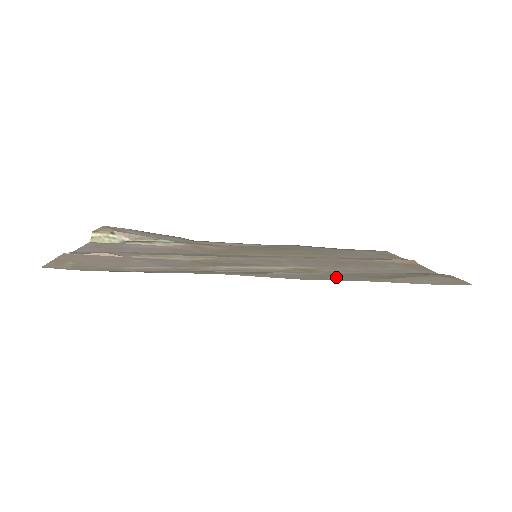
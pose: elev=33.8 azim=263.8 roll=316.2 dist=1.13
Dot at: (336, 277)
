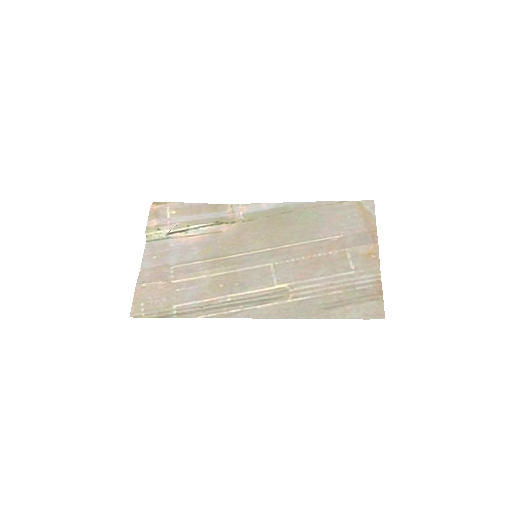
Dot at: (297, 311)
